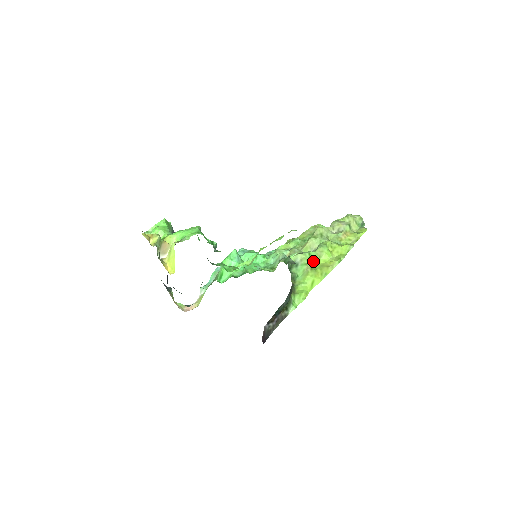
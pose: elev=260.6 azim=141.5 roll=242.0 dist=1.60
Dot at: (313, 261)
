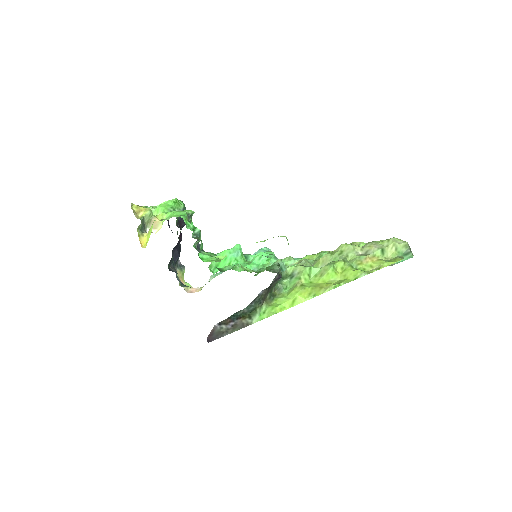
Dot at: (312, 278)
